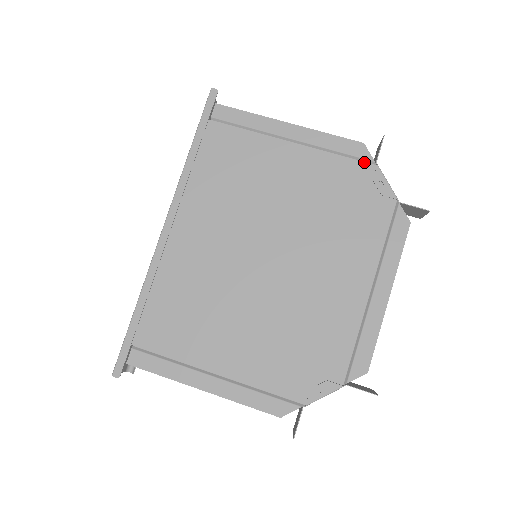
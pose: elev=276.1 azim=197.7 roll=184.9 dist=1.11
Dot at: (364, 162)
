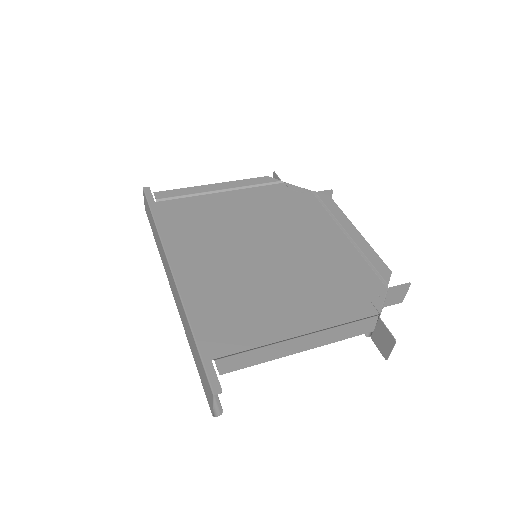
Dot at: (276, 184)
